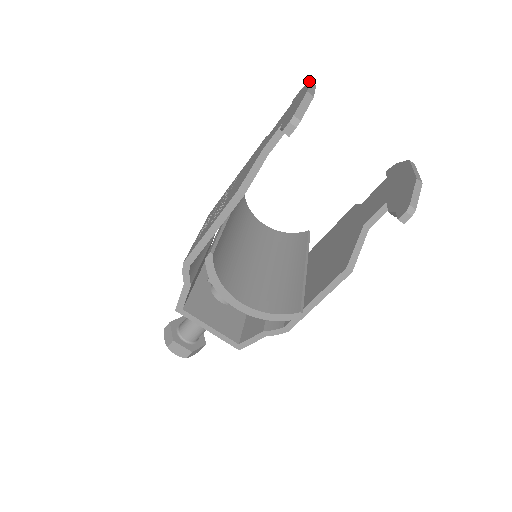
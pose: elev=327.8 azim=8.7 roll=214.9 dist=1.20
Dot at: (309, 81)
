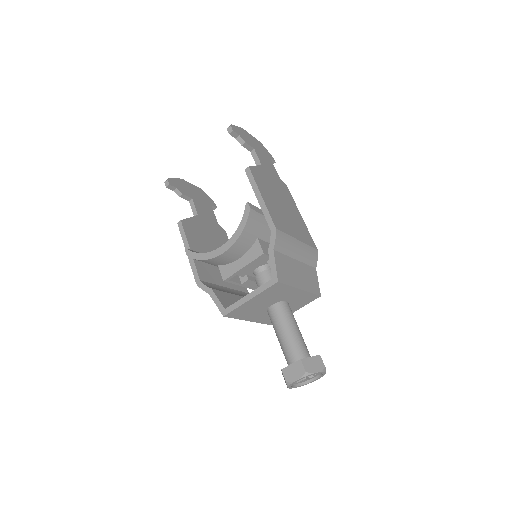
Dot at: occluded
